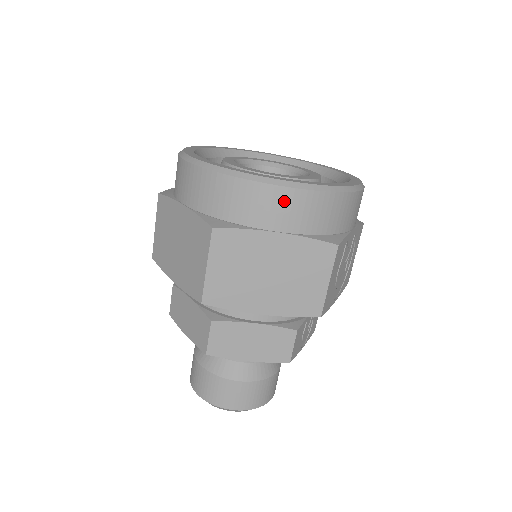
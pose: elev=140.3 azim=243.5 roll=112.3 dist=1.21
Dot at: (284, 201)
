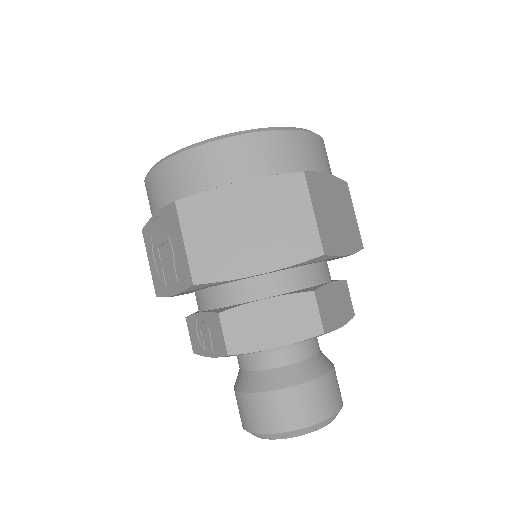
Dot at: (320, 146)
